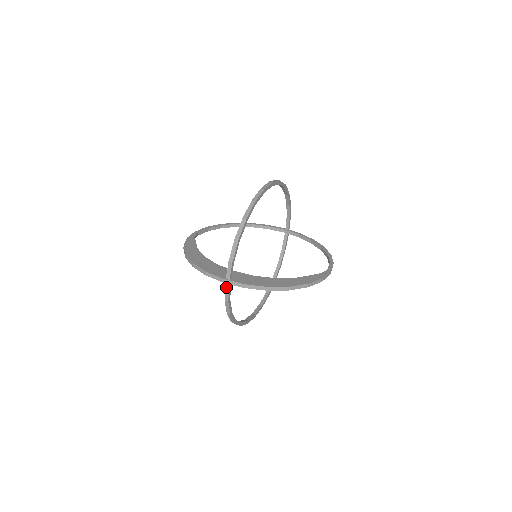
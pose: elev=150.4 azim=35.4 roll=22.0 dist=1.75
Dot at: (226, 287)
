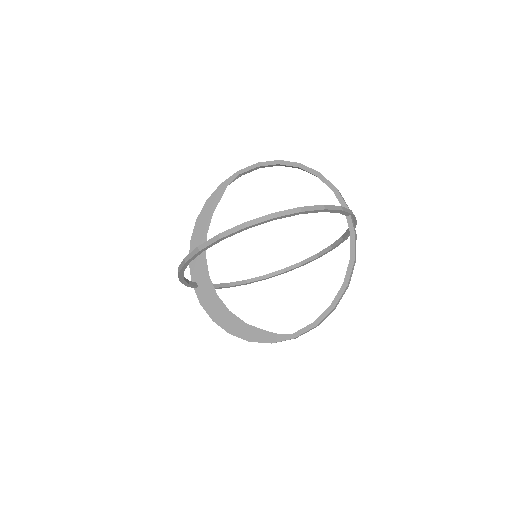
Dot at: occluded
